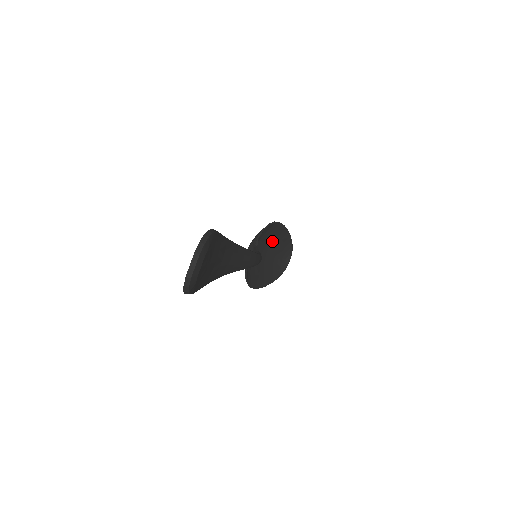
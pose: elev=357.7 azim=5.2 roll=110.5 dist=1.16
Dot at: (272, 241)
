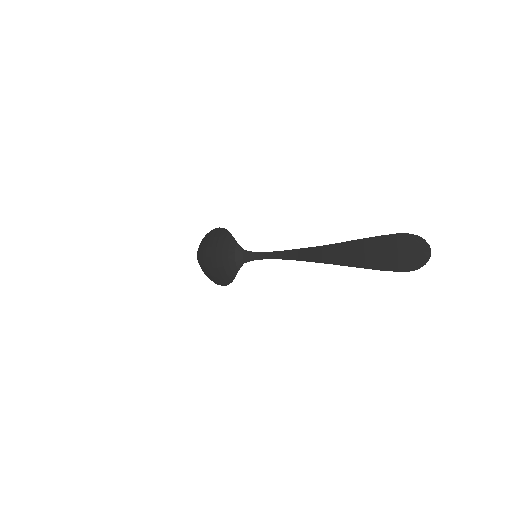
Dot at: occluded
